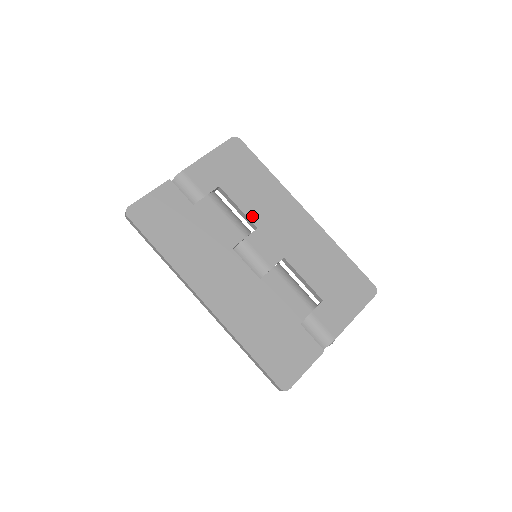
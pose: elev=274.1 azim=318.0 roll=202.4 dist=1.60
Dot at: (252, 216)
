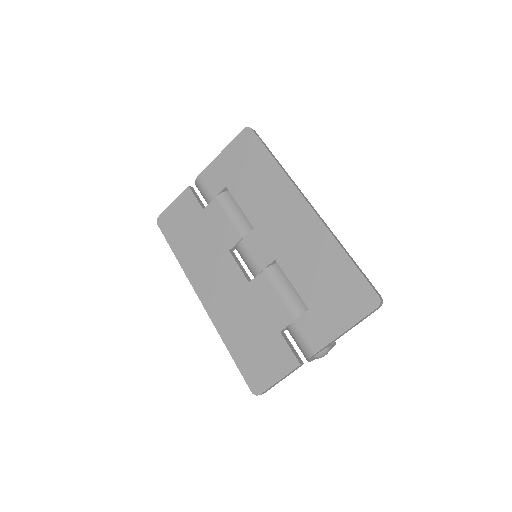
Dot at: (251, 215)
